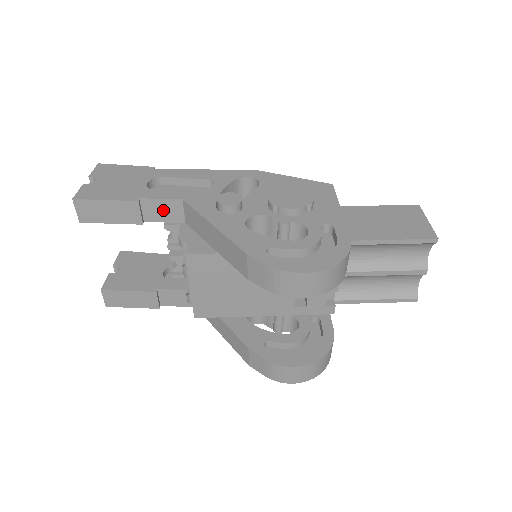
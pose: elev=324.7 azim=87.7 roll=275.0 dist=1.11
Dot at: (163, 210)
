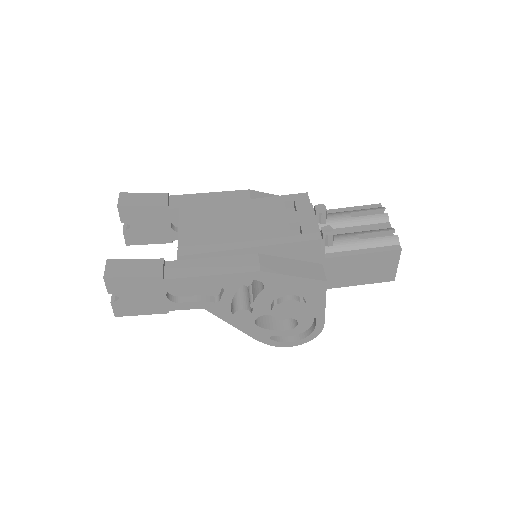
Dot at: occluded
